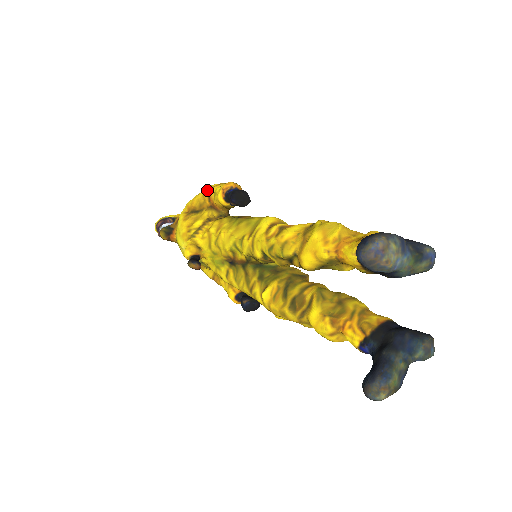
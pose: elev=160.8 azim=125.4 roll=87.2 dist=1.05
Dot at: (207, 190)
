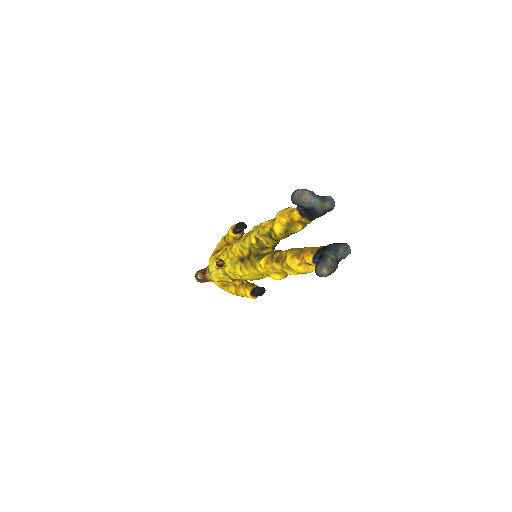
Dot at: (223, 237)
